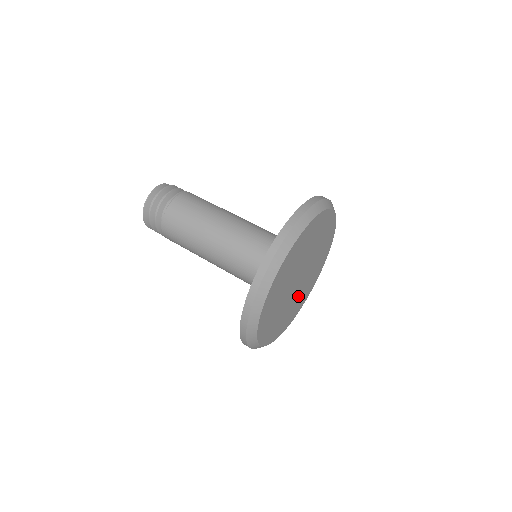
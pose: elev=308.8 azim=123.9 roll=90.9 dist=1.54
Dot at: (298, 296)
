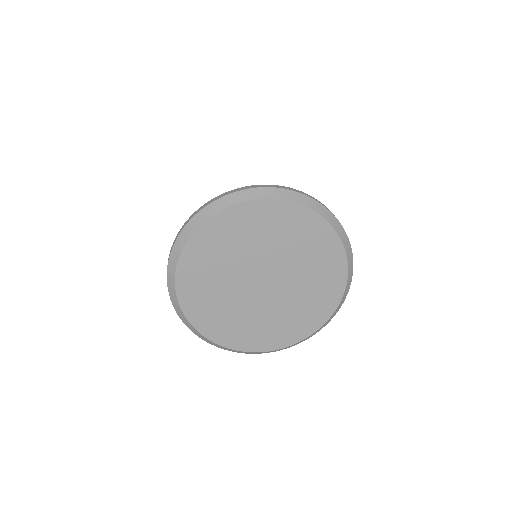
Dot at: (252, 315)
